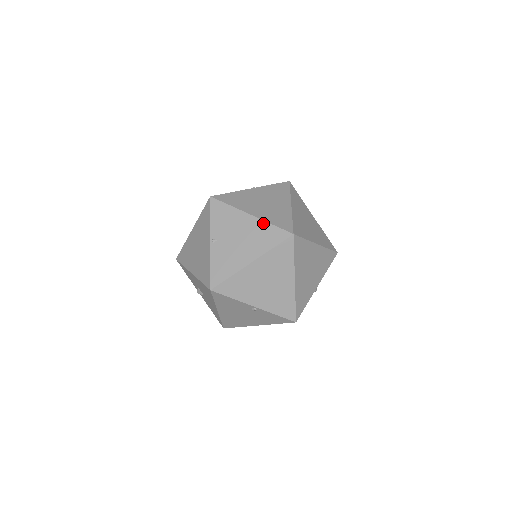
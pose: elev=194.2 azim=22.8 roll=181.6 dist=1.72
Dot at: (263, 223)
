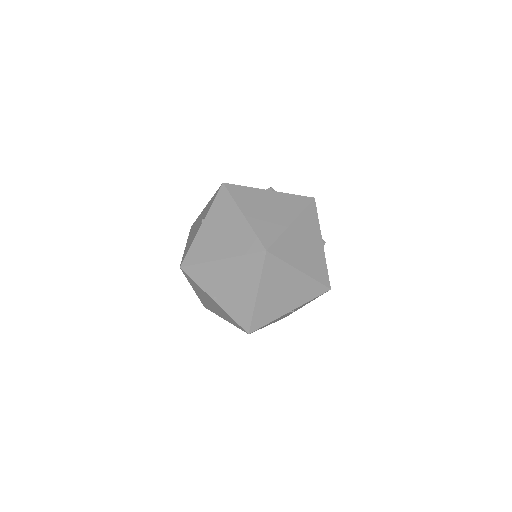
Dot at: (236, 259)
